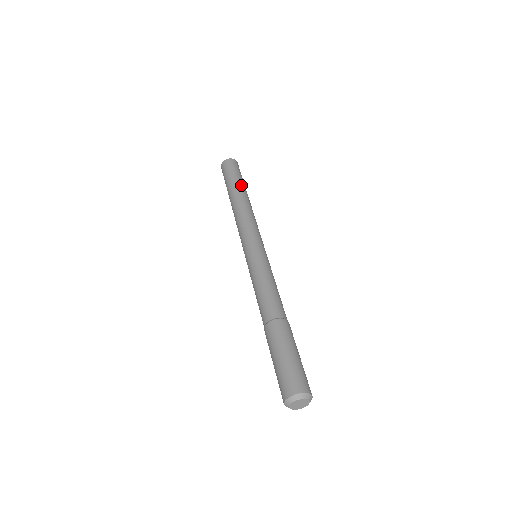
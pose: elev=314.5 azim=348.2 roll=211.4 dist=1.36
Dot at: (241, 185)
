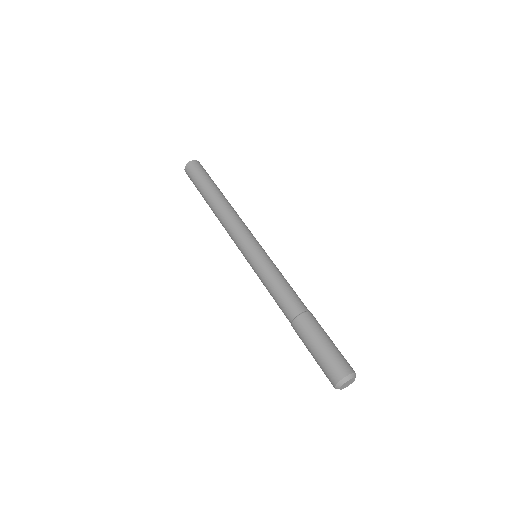
Dot at: (213, 187)
